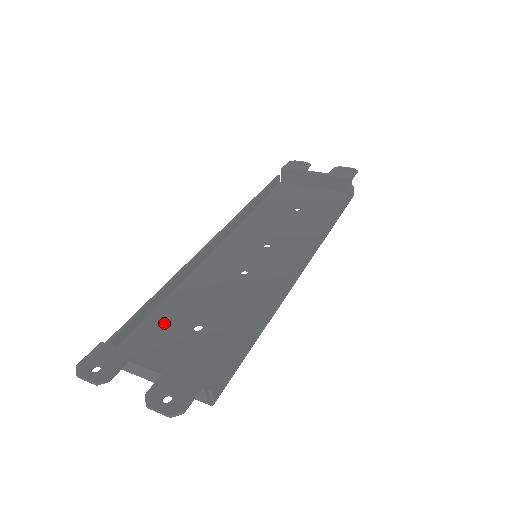
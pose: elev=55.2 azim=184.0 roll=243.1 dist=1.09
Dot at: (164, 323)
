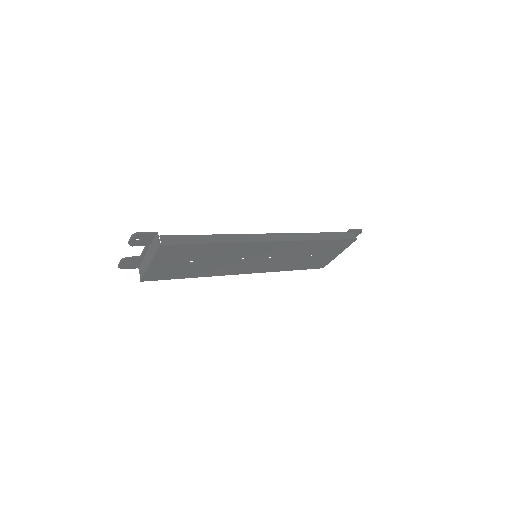
Dot at: (180, 271)
